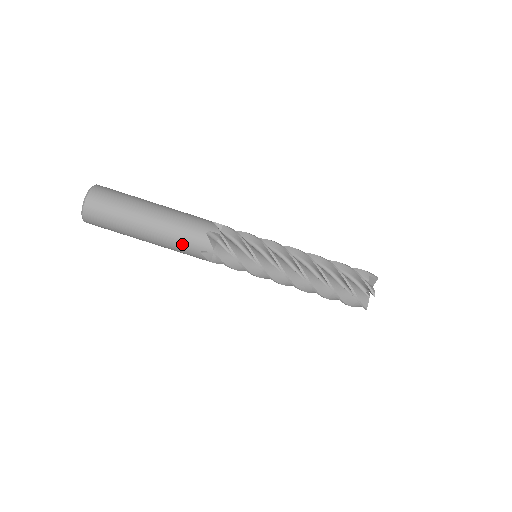
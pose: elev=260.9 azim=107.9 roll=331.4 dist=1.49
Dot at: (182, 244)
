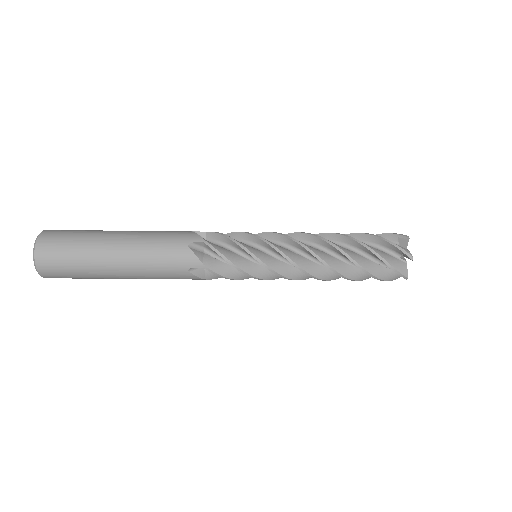
Dot at: (163, 268)
